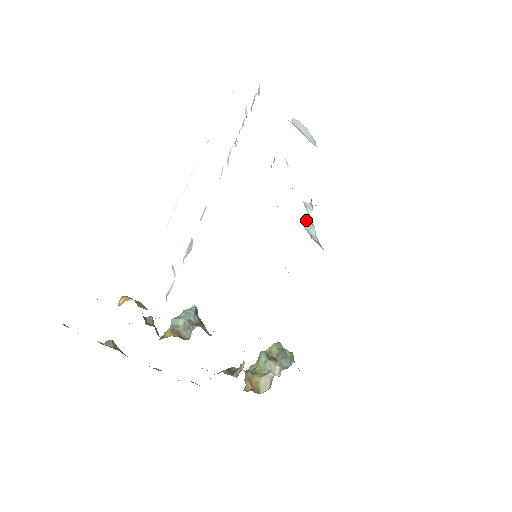
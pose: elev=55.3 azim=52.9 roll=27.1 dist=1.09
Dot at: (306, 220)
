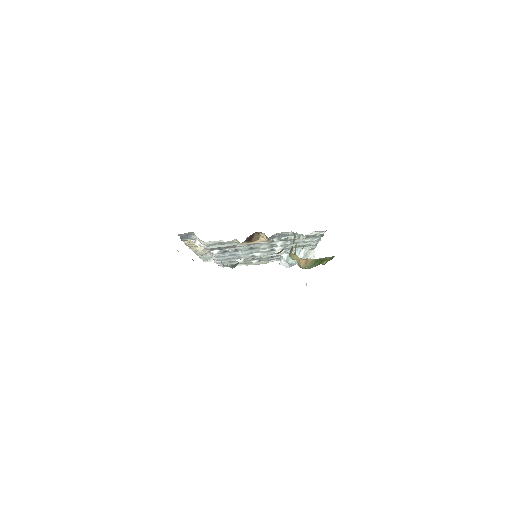
Dot at: (286, 262)
